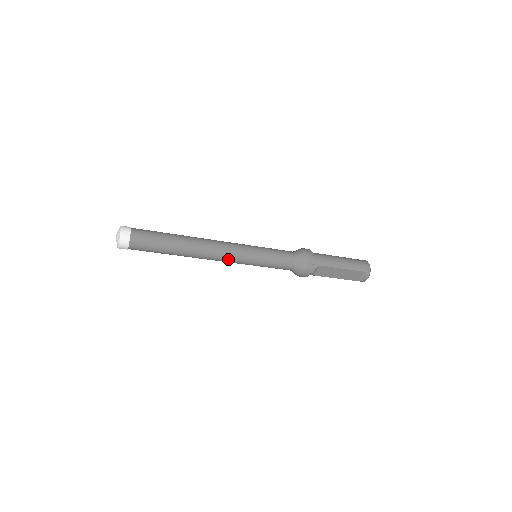
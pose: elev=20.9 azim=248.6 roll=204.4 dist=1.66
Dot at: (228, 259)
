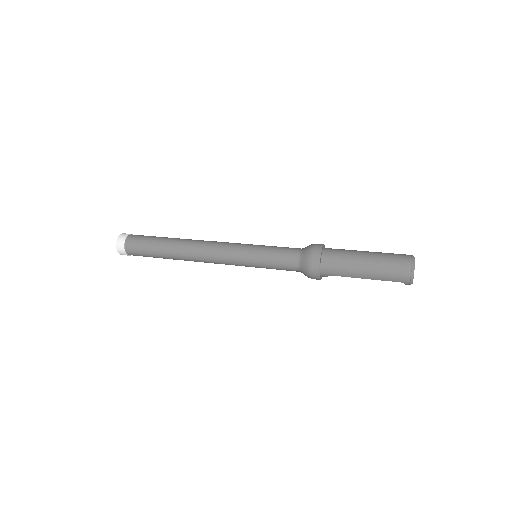
Dot at: occluded
